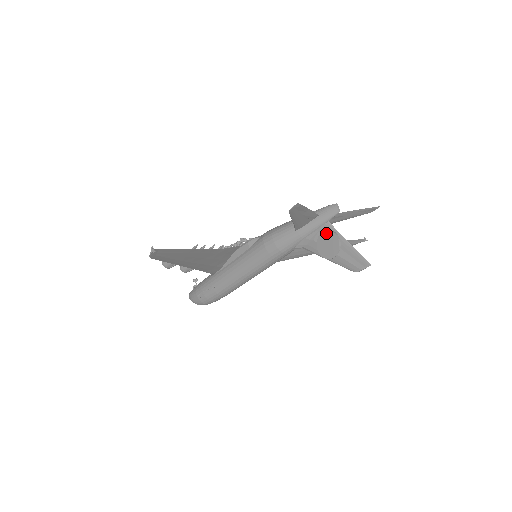
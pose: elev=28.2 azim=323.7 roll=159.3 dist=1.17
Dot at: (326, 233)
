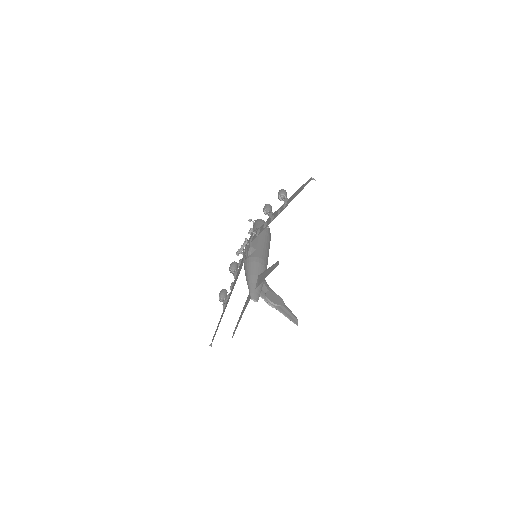
Dot at: occluded
